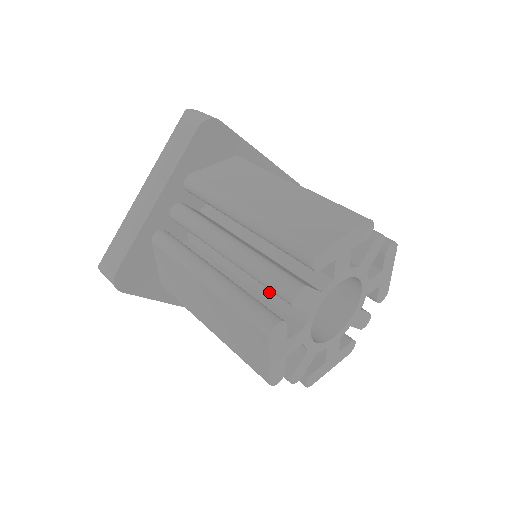
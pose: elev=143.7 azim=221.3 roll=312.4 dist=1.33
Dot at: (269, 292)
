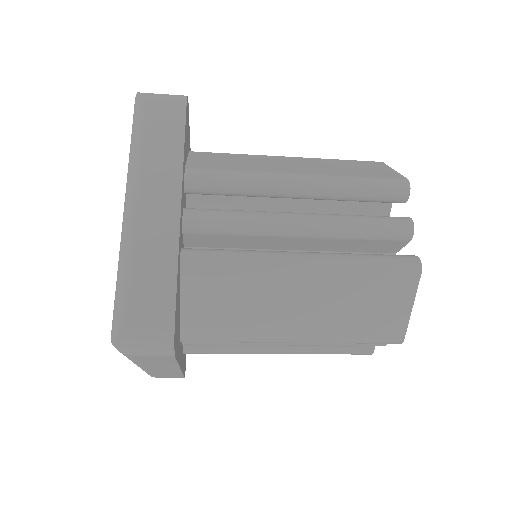
Dot at: occluded
